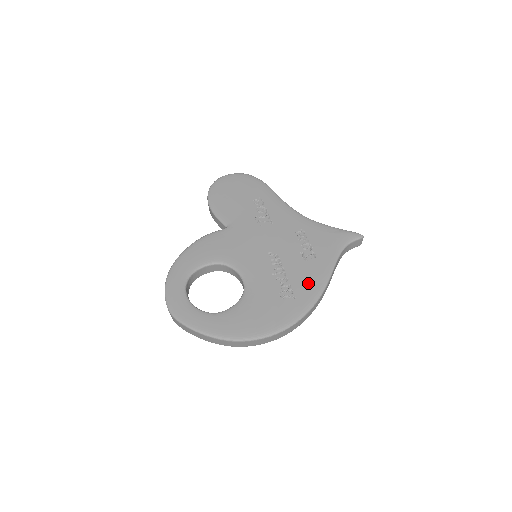
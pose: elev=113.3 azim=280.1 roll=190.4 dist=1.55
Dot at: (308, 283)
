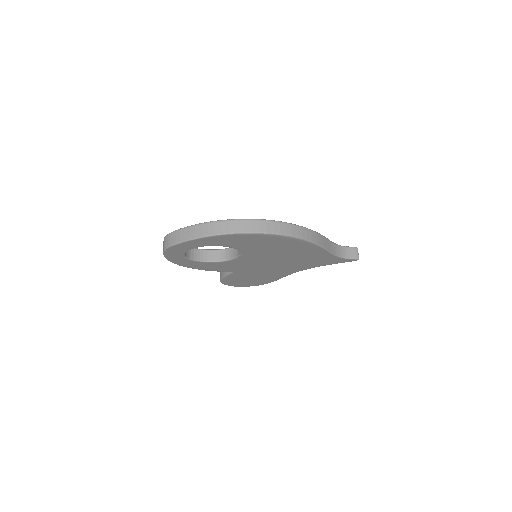
Dot at: occluded
